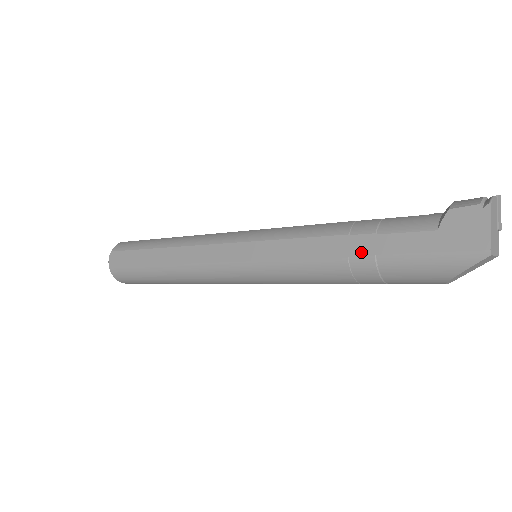
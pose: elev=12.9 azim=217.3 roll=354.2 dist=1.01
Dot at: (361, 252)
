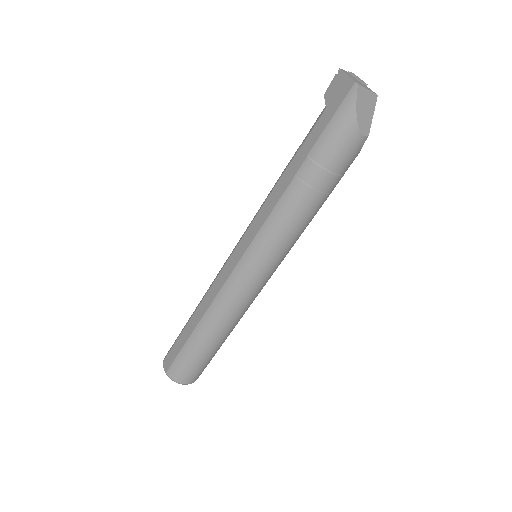
Dot at: (299, 164)
